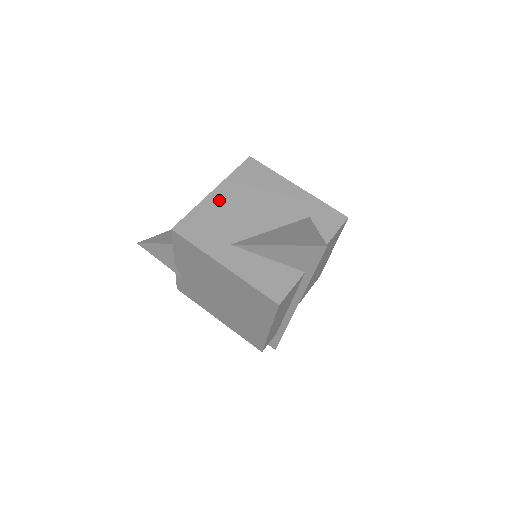
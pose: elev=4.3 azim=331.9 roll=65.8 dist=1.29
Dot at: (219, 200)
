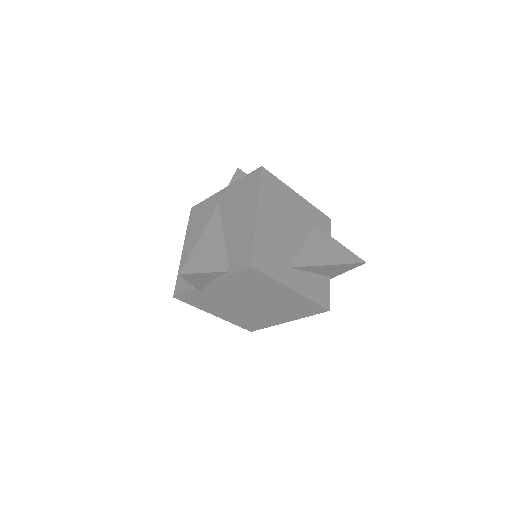
Dot at: (265, 223)
